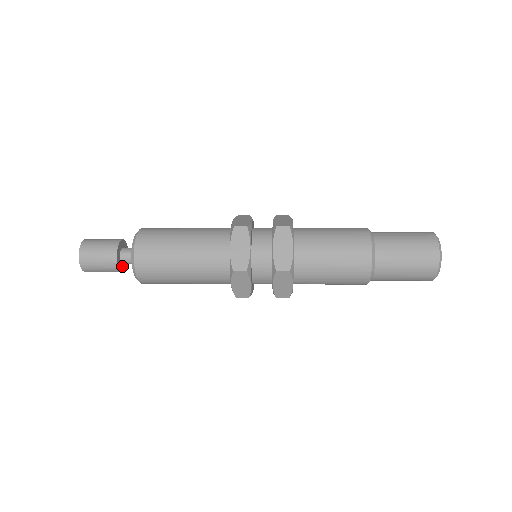
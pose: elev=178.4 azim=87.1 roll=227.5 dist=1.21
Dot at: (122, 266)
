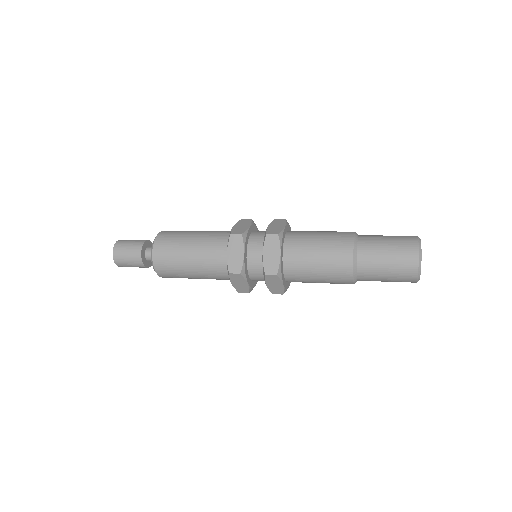
Dot at: (144, 258)
